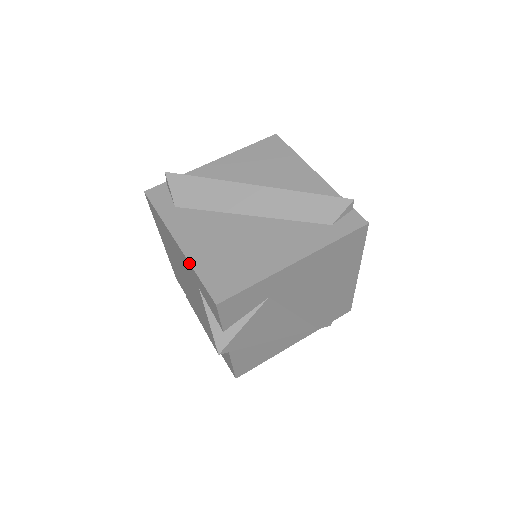
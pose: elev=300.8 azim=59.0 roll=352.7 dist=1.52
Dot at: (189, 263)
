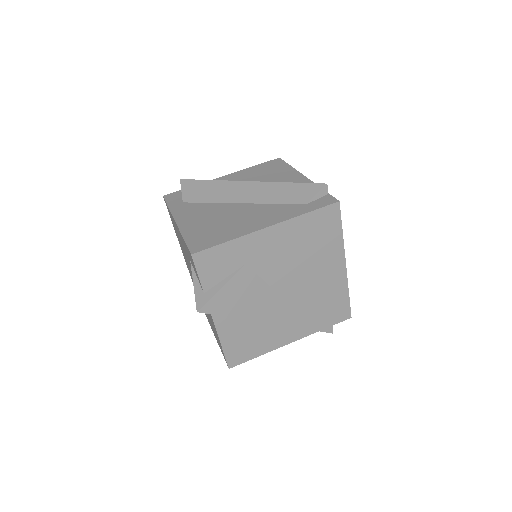
Dot at: (180, 232)
